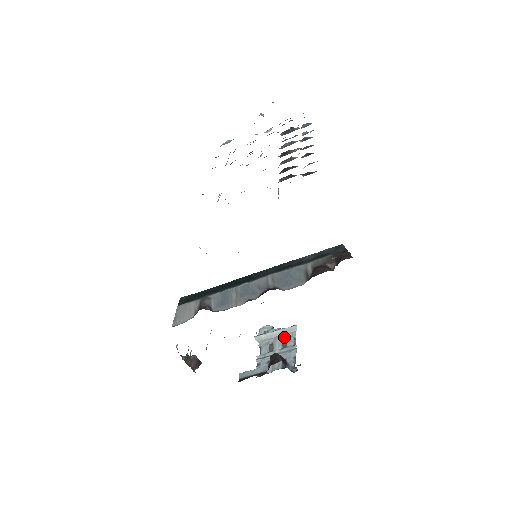
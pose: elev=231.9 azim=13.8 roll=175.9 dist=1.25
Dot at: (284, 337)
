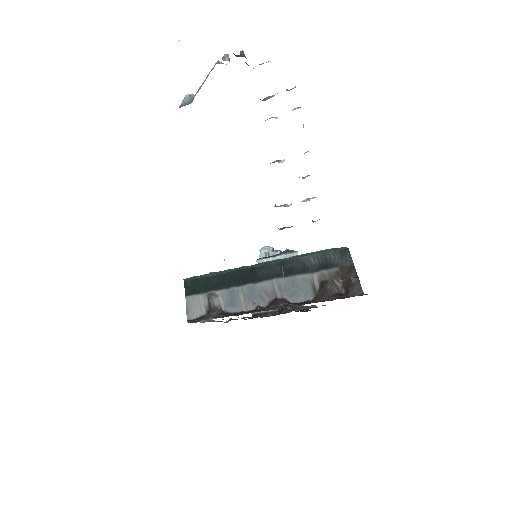
Dot at: occluded
